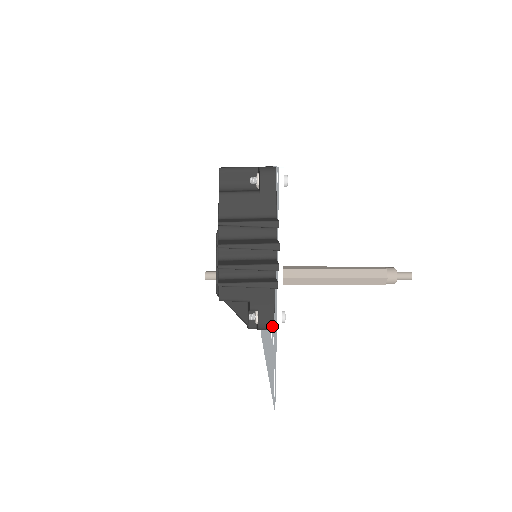
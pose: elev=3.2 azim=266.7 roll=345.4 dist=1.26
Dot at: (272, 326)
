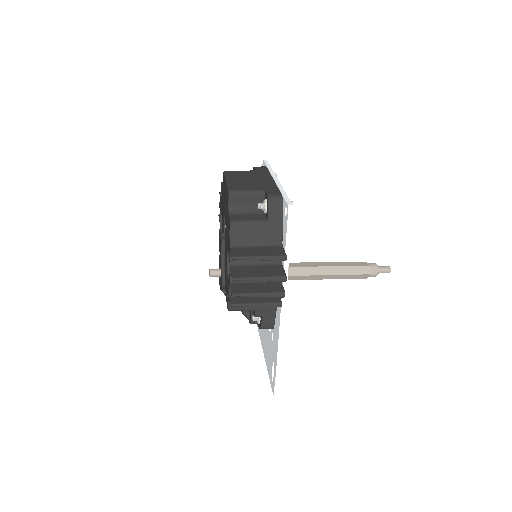
Dot at: (272, 328)
